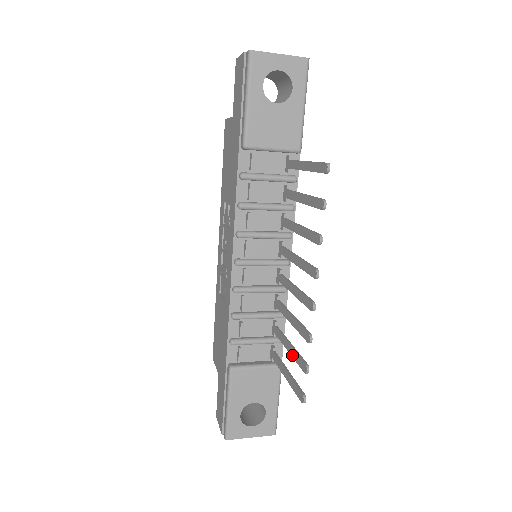
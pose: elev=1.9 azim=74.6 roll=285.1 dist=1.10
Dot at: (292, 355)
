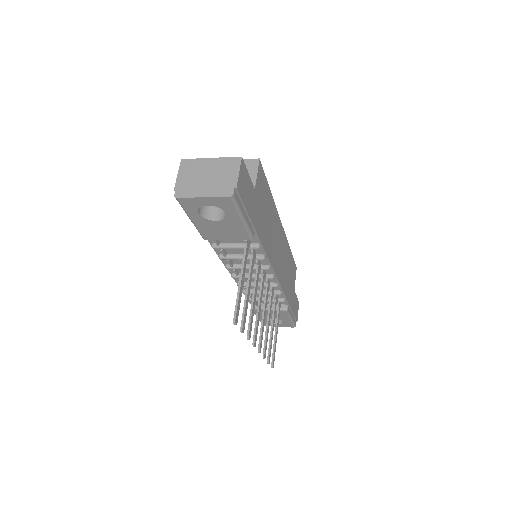
Dot at: (270, 338)
